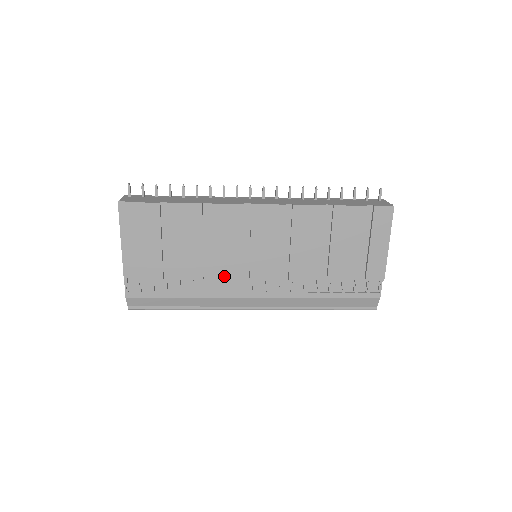
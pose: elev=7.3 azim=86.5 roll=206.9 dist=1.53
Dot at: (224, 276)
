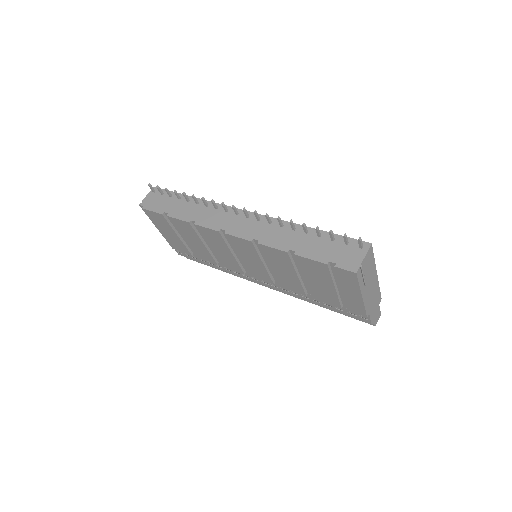
Dot at: (230, 267)
